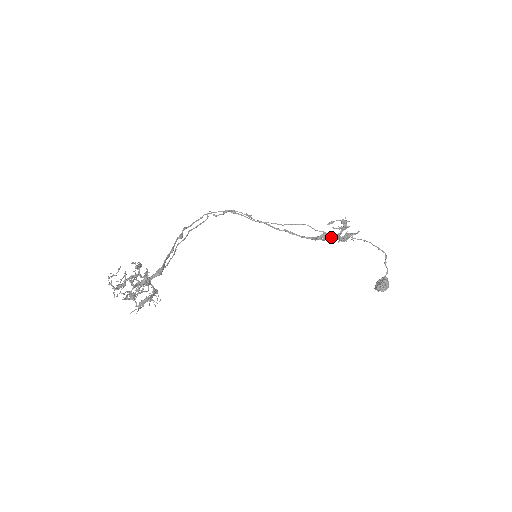
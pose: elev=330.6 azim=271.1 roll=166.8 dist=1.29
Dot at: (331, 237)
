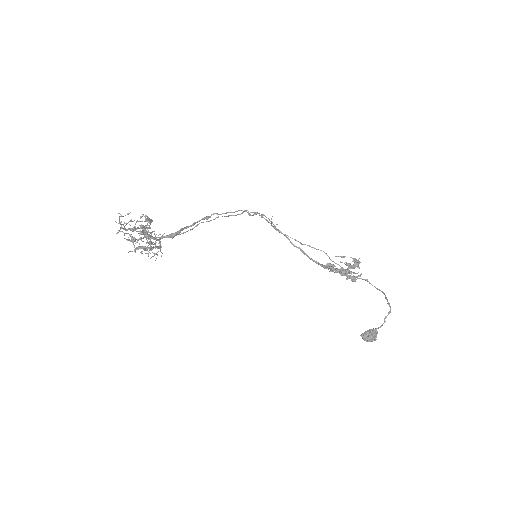
Dot at: (334, 269)
